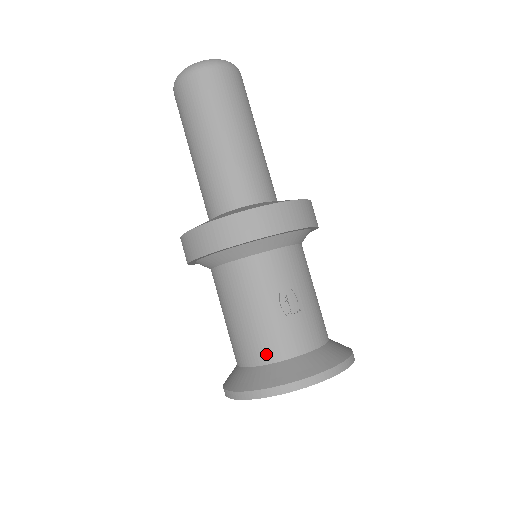
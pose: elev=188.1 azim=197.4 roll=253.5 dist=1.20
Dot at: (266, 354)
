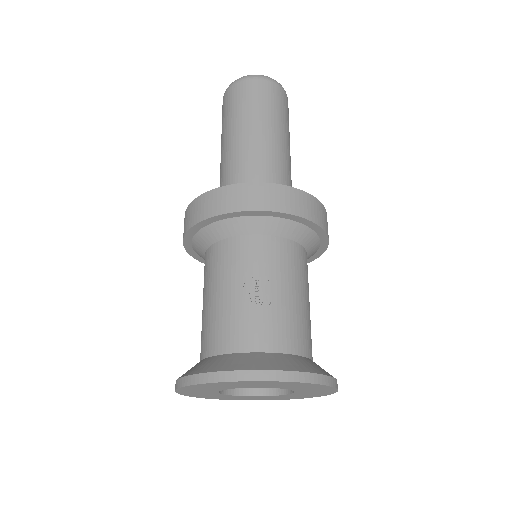
Dot at: (220, 343)
